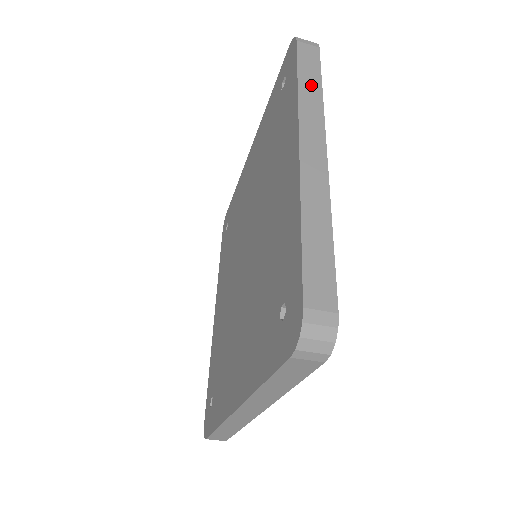
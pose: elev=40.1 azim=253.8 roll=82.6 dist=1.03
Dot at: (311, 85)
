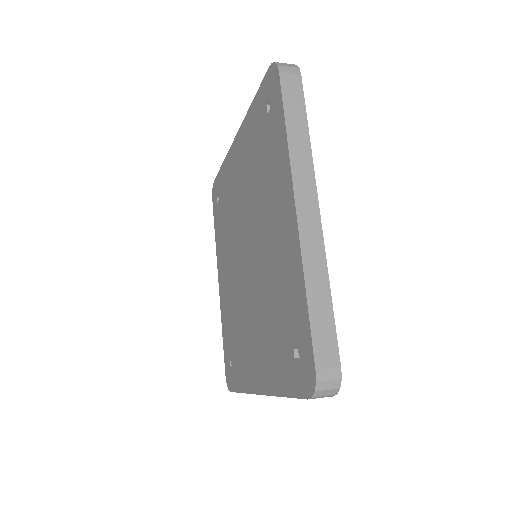
Dot at: (298, 130)
